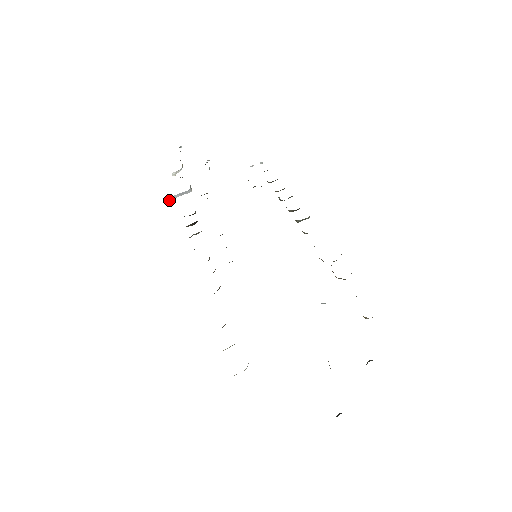
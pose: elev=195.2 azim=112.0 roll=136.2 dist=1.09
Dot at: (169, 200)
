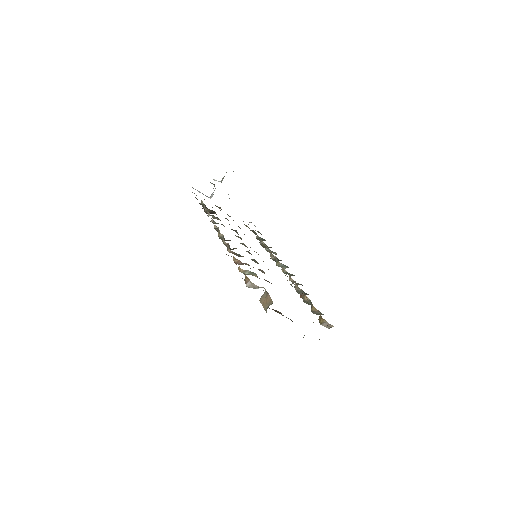
Dot at: occluded
